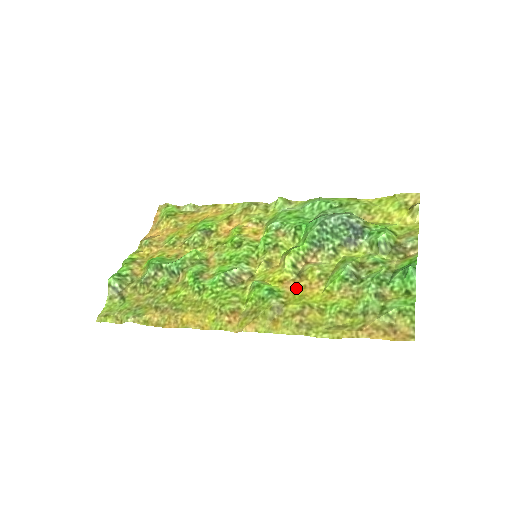
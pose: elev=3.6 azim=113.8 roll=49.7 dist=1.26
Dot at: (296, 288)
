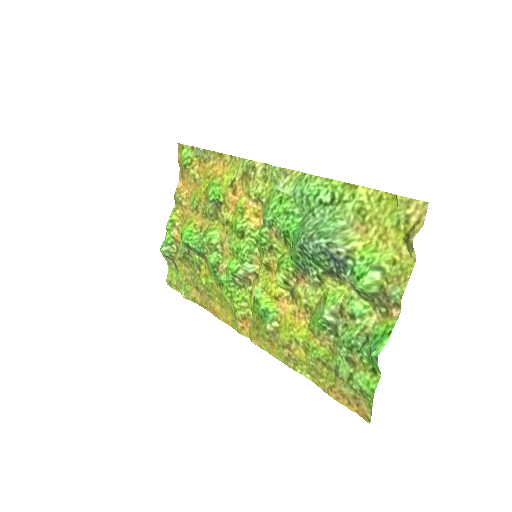
Dot at: (288, 312)
